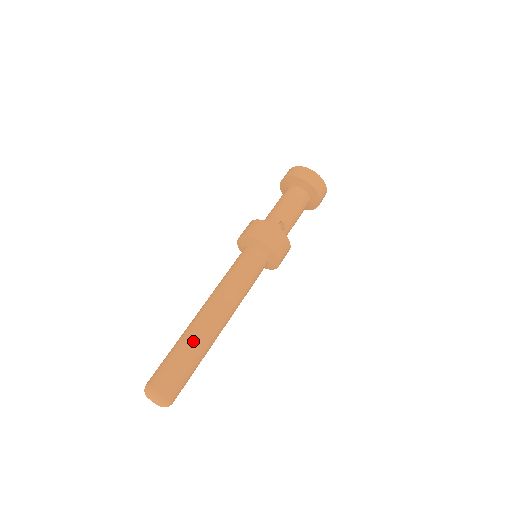
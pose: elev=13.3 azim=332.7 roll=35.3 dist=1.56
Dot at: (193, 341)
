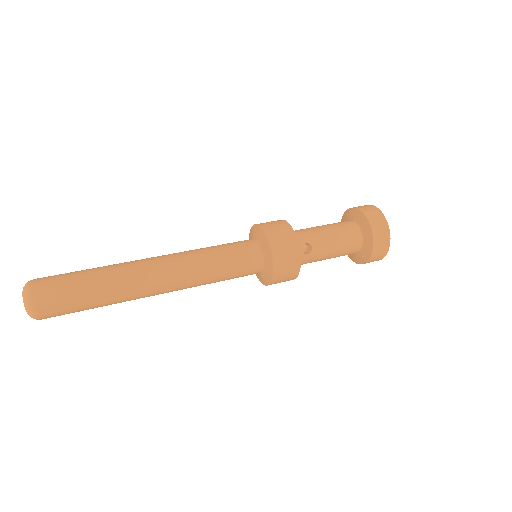
Dot at: (113, 279)
